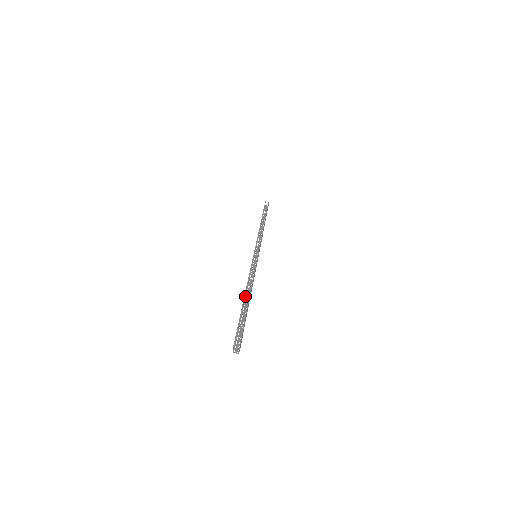
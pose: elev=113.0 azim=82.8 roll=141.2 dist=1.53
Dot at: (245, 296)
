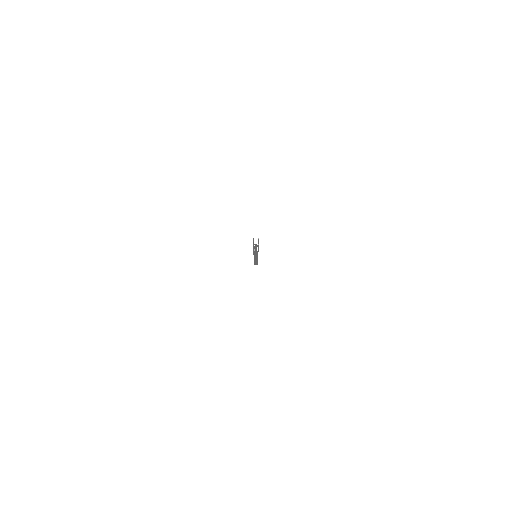
Dot at: (253, 252)
